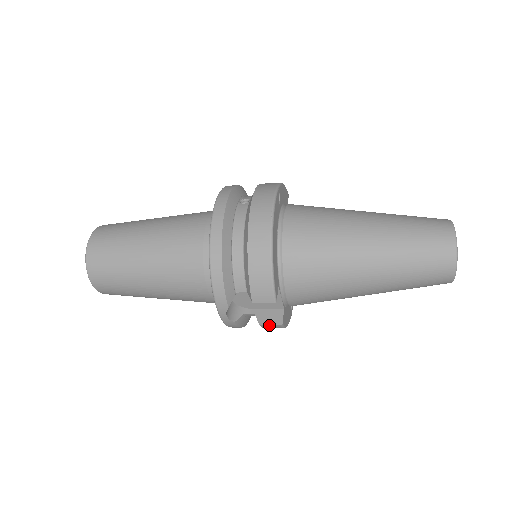
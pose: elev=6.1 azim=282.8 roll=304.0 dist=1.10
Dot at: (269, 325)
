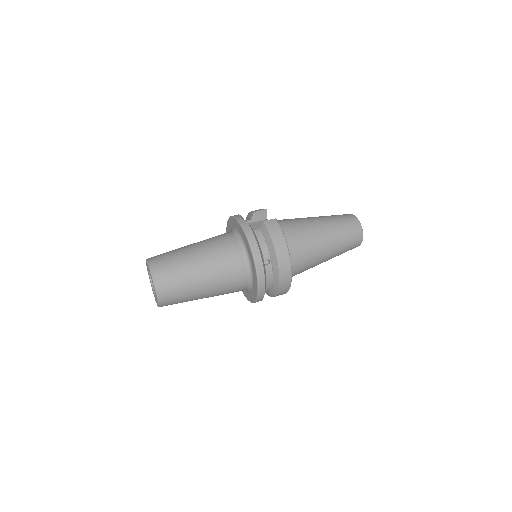
Dot at: occluded
